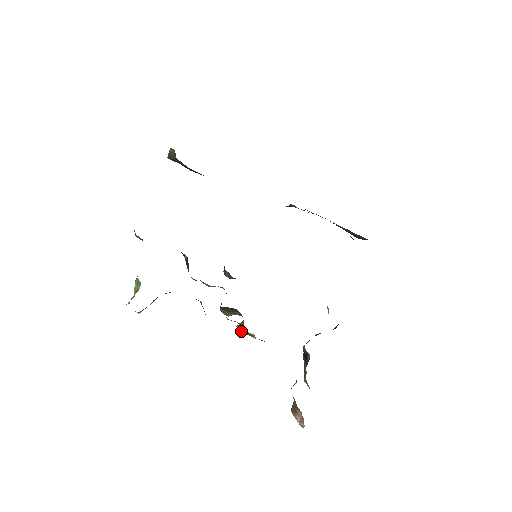
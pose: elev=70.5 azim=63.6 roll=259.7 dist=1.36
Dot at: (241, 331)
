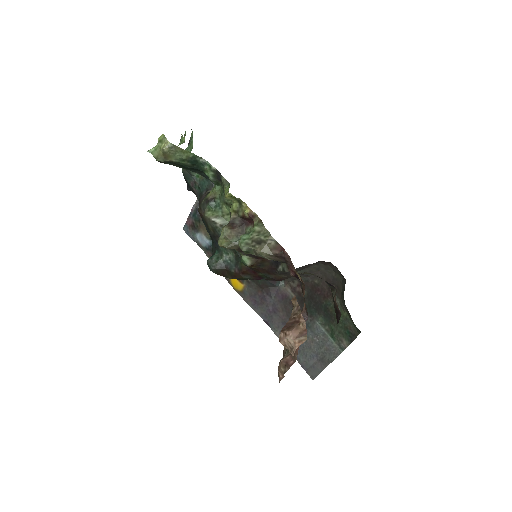
Dot at: (246, 238)
